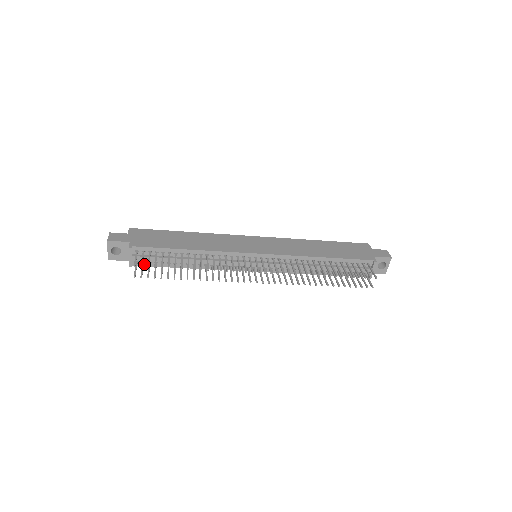
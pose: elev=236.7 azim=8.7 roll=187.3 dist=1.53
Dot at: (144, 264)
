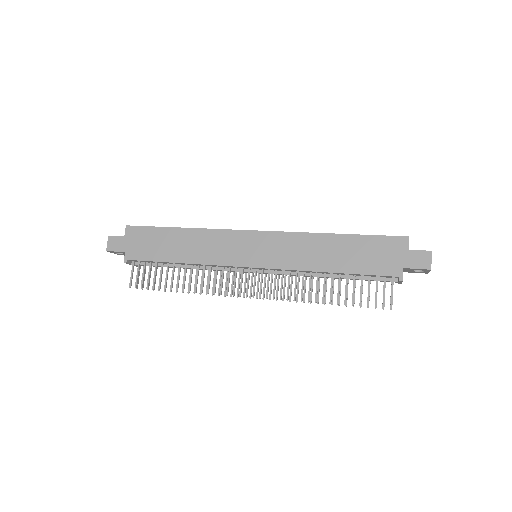
Dot at: occluded
